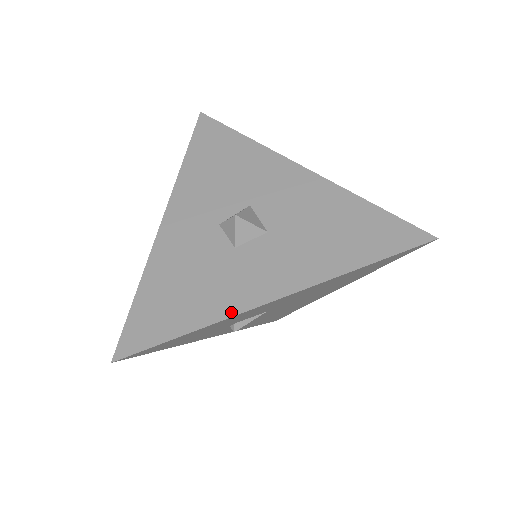
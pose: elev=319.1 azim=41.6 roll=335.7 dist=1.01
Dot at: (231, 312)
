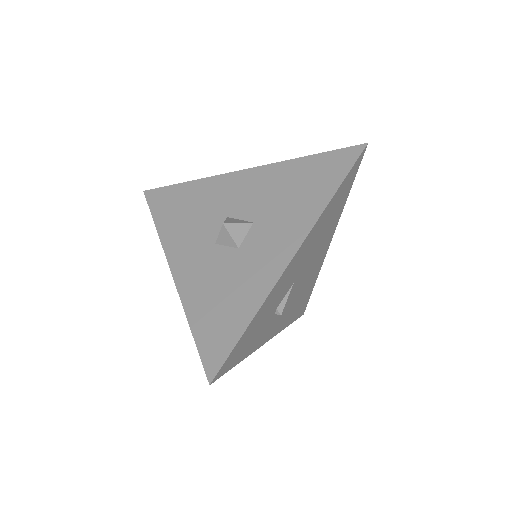
Dot at: (269, 286)
